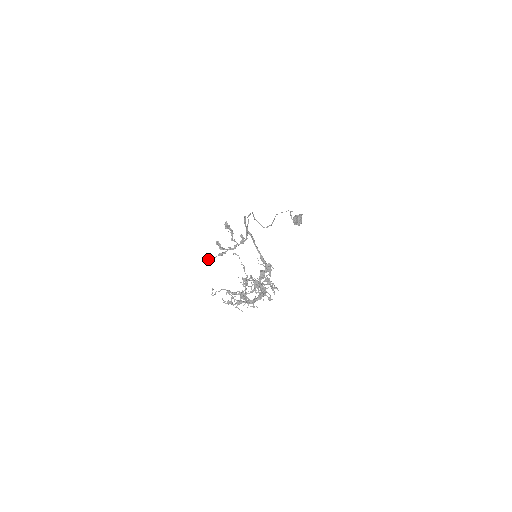
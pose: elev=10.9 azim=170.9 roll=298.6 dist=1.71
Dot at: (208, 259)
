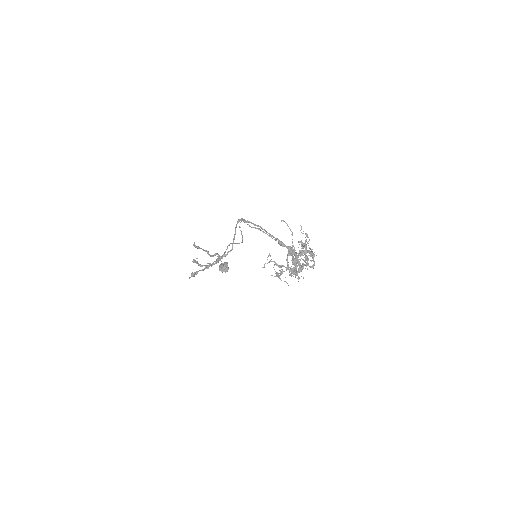
Dot at: (193, 274)
